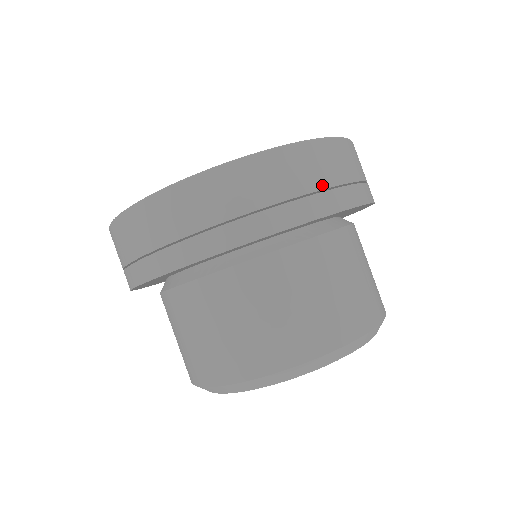
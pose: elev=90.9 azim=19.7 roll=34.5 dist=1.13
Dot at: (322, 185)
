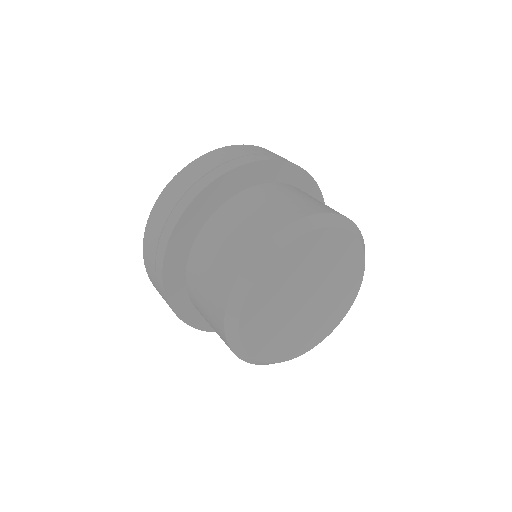
Dot at: occluded
